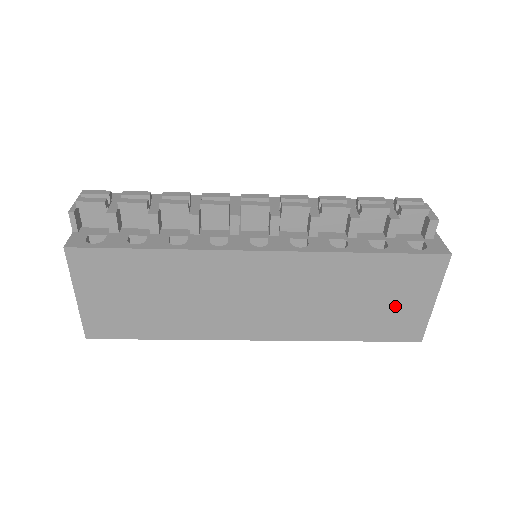
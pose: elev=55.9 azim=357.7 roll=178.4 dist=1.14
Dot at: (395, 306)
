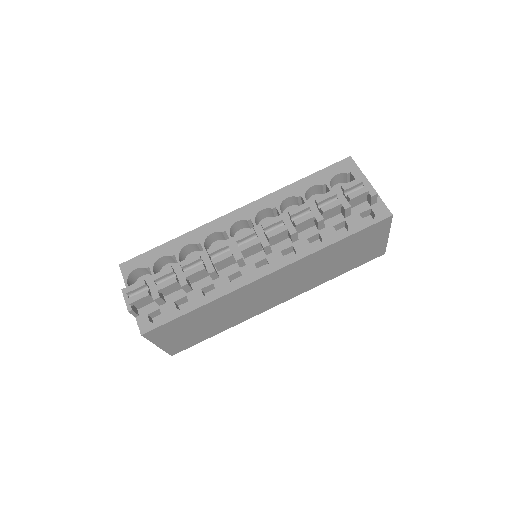
Dot at: (363, 250)
